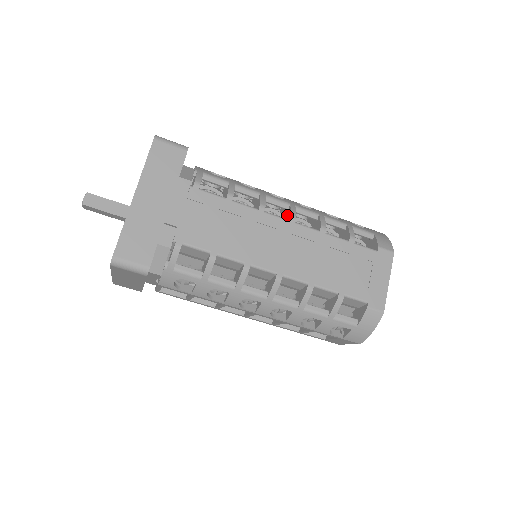
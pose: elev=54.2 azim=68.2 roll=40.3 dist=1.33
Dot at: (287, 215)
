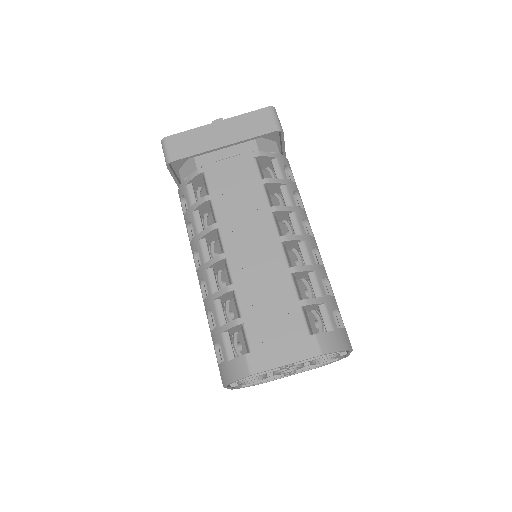
Dot at: occluded
